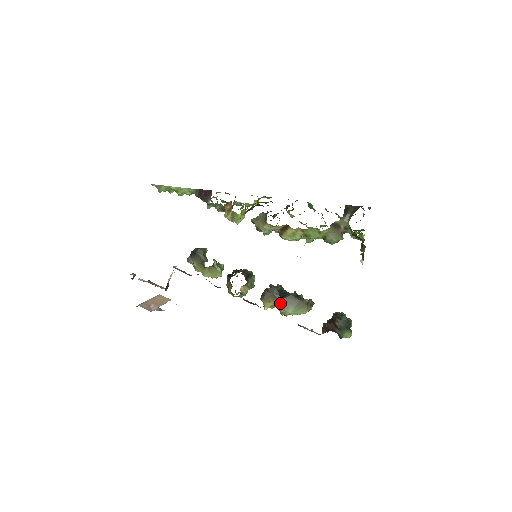
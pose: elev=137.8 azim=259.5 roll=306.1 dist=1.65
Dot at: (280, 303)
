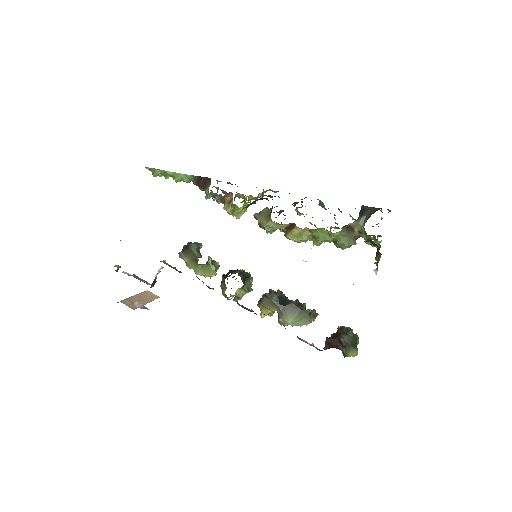
Dot at: (279, 311)
